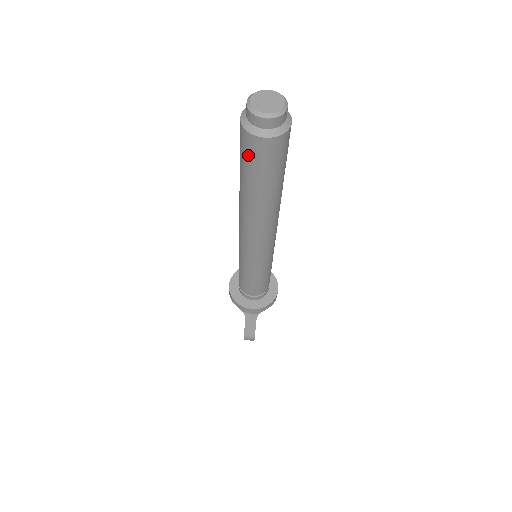
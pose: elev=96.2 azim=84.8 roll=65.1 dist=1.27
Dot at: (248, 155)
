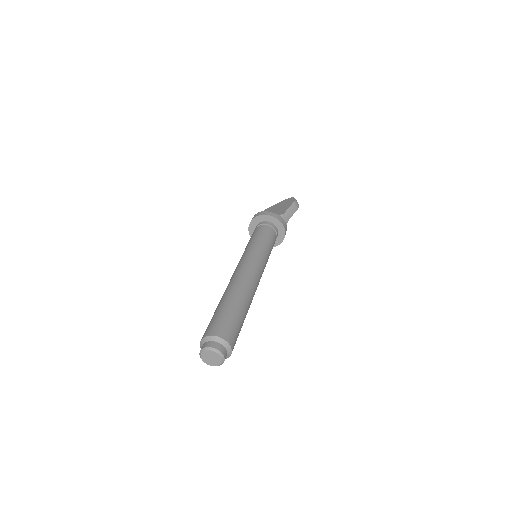
Dot at: occluded
